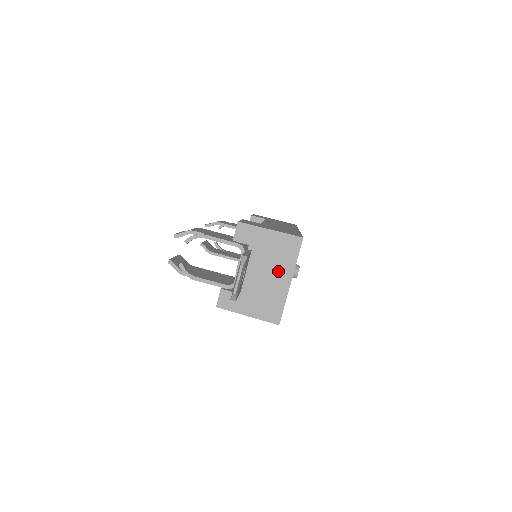
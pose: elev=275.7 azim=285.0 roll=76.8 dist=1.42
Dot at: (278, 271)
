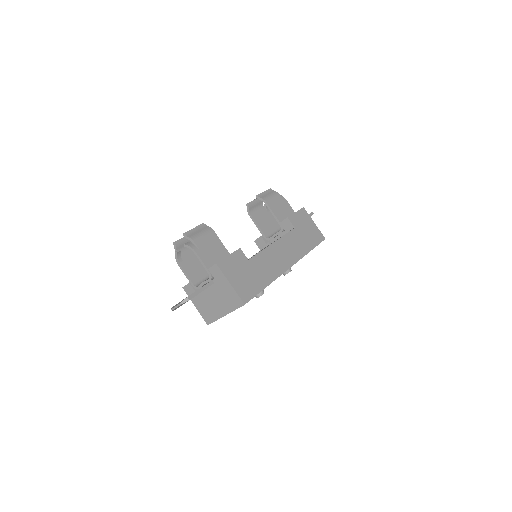
Dot at: (222, 305)
